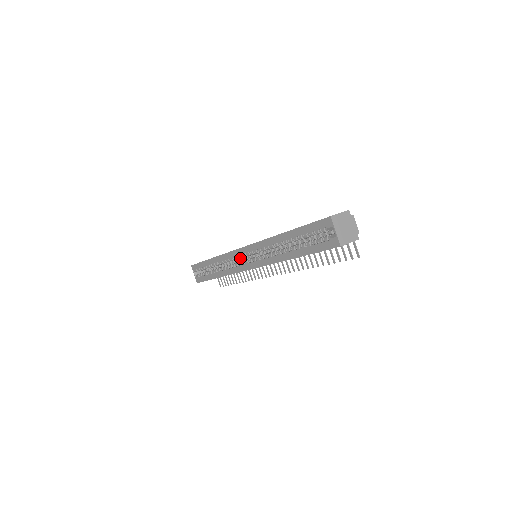
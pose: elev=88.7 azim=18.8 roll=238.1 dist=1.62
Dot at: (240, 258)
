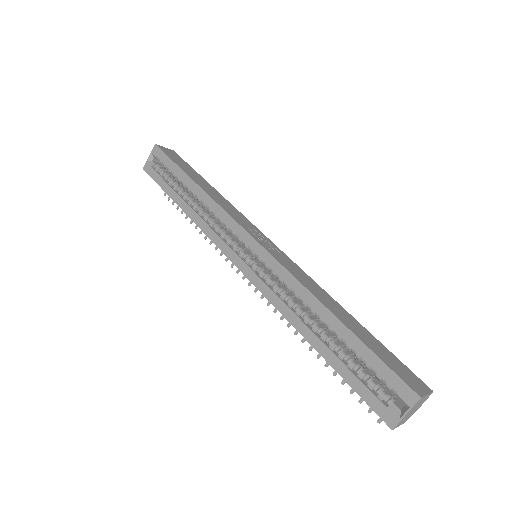
Dot at: (236, 237)
